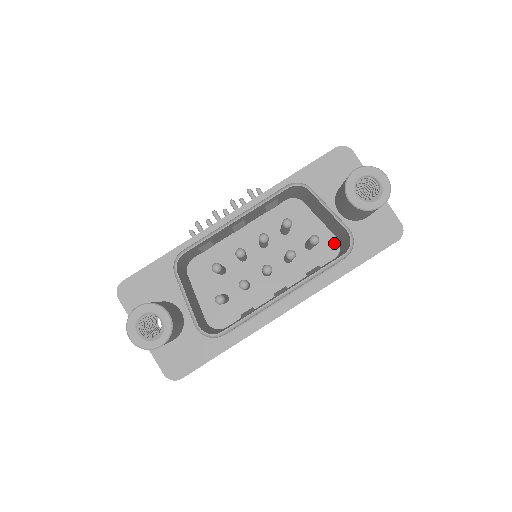
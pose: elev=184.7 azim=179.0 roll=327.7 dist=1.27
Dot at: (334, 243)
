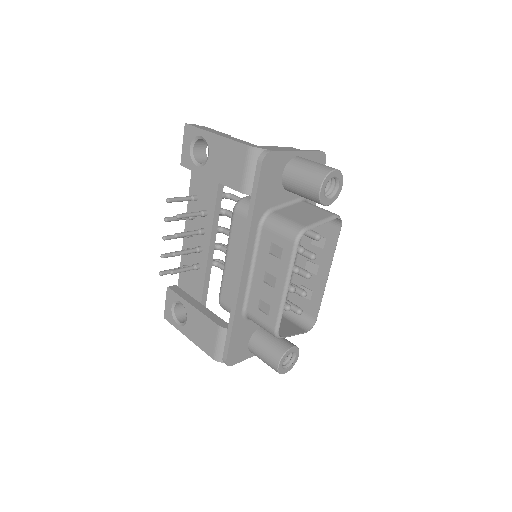
Dot at: occluded
